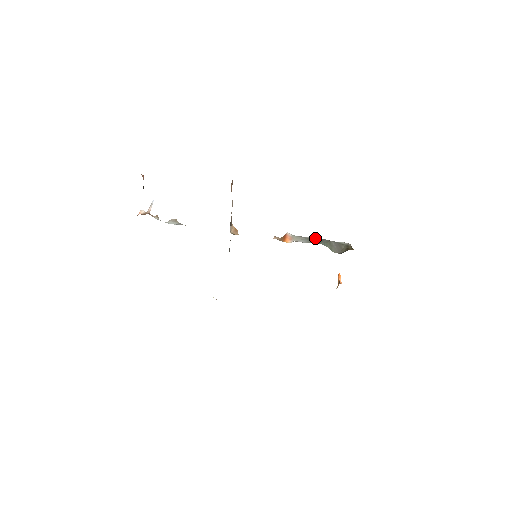
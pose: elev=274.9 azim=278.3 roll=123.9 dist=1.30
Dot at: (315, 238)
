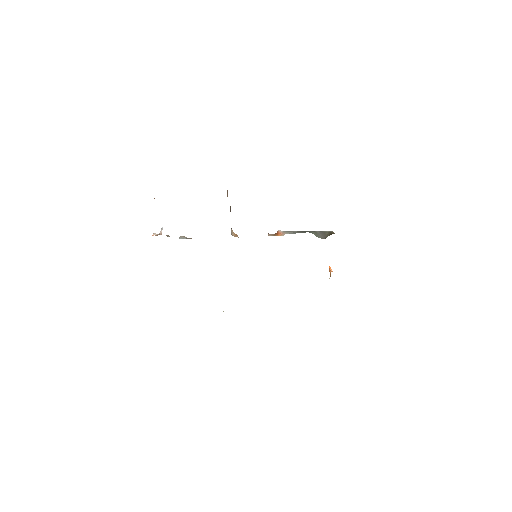
Dot at: (302, 231)
